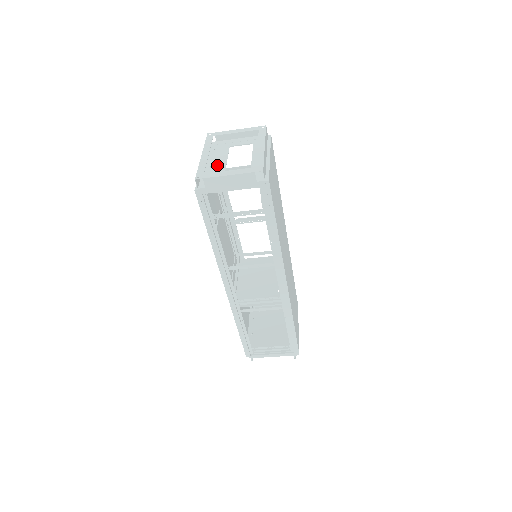
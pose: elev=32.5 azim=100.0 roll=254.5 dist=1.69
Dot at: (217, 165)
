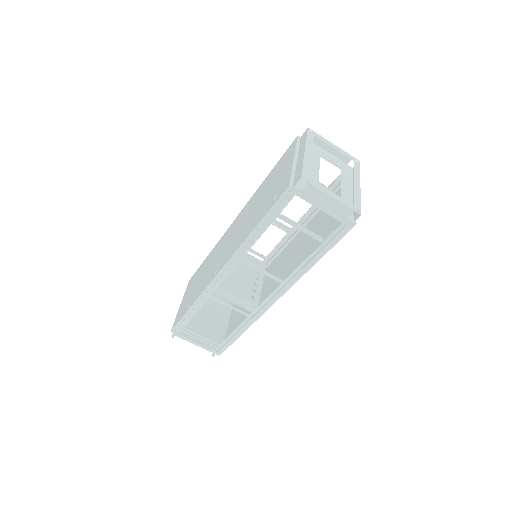
Dot at: (311, 170)
